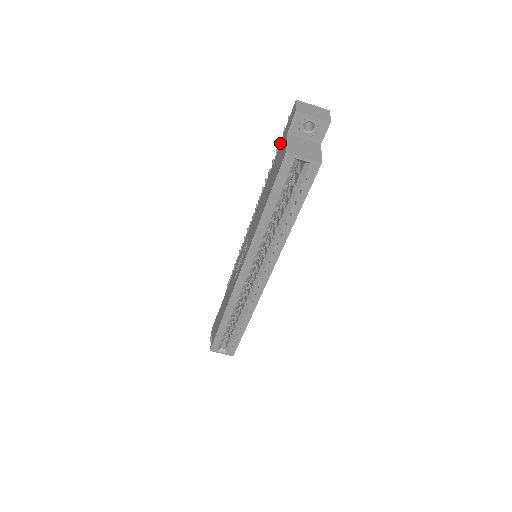
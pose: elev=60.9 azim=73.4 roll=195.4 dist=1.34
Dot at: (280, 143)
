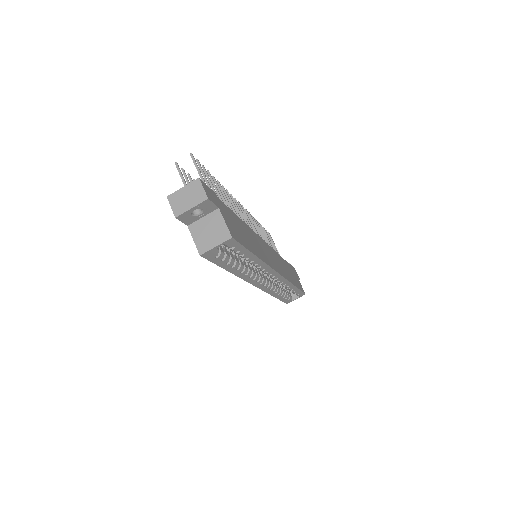
Dot at: occluded
